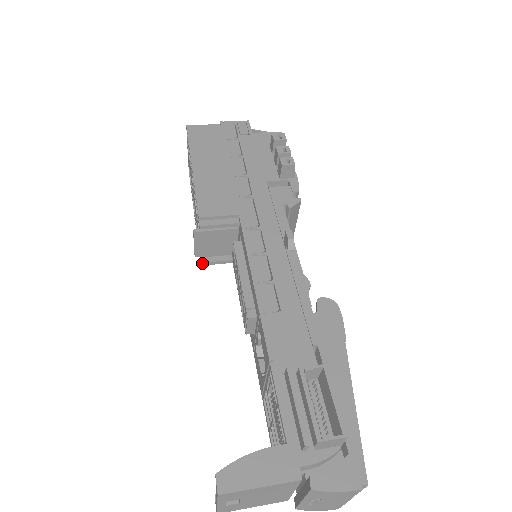
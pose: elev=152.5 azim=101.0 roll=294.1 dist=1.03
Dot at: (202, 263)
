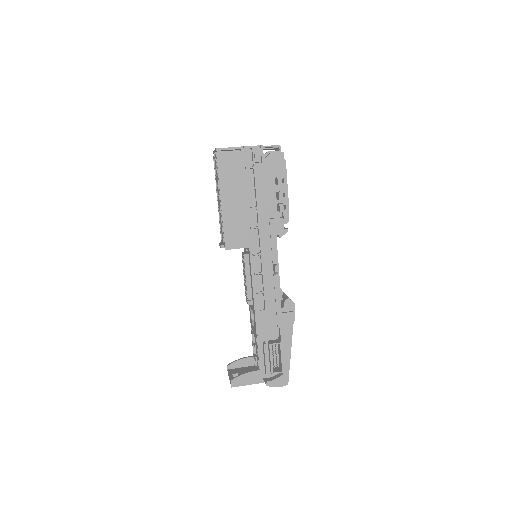
Dot at: occluded
